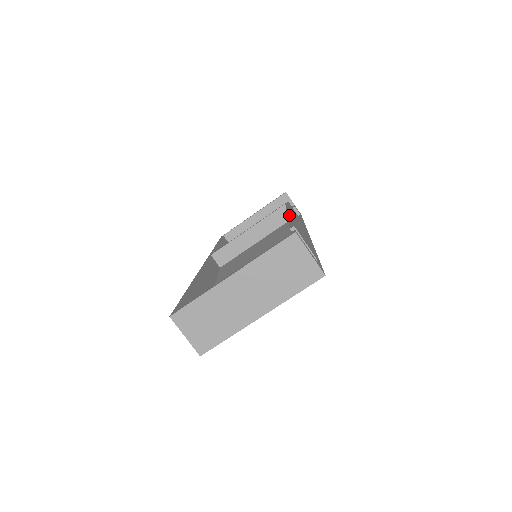
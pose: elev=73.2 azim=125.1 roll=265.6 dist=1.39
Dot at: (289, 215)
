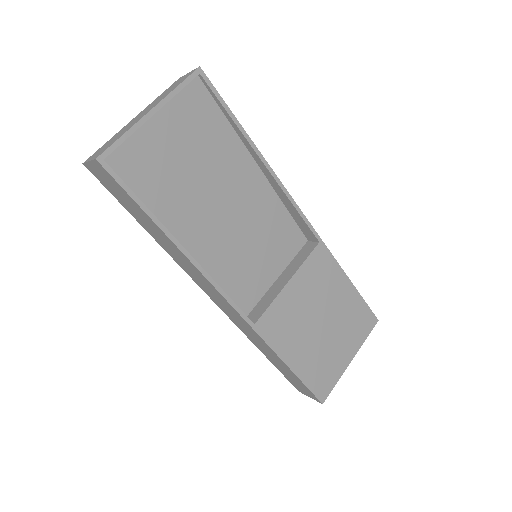
Dot at: occluded
